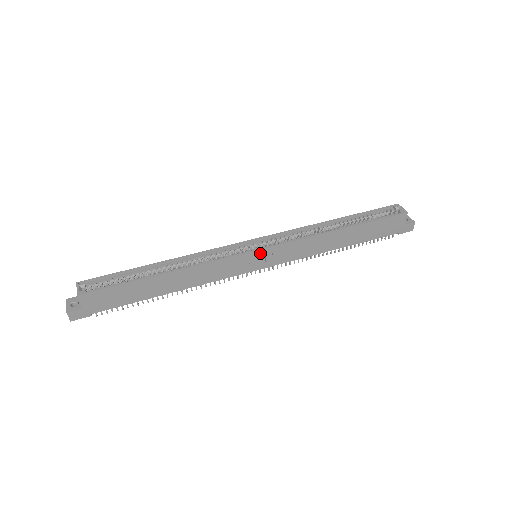
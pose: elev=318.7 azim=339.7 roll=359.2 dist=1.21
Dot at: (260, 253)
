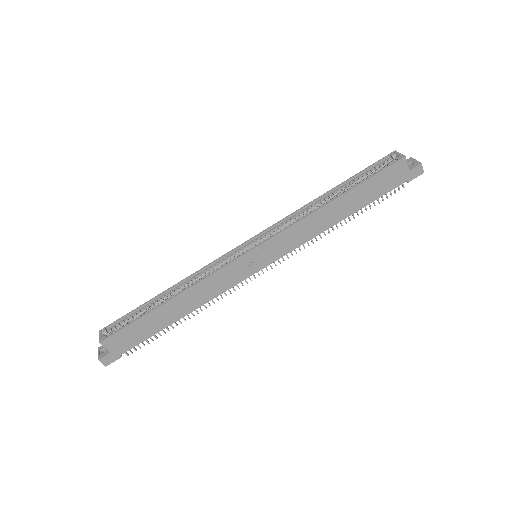
Dot at: (255, 252)
